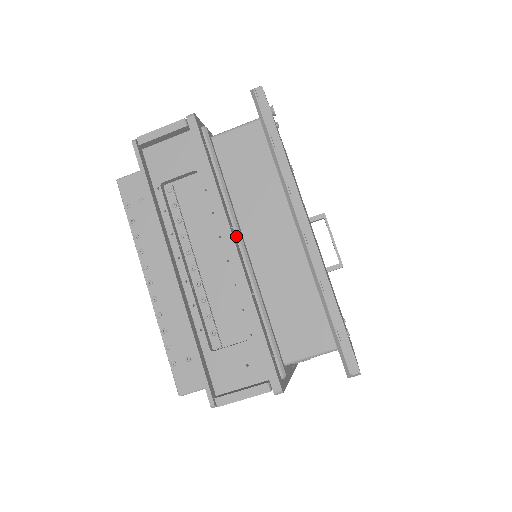
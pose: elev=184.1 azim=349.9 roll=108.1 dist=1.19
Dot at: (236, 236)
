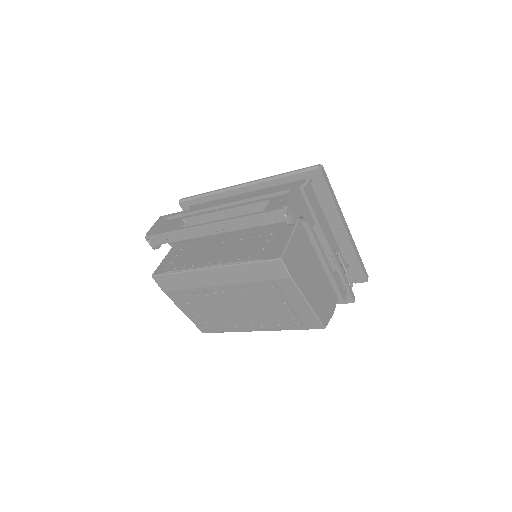
Dot at: occluded
